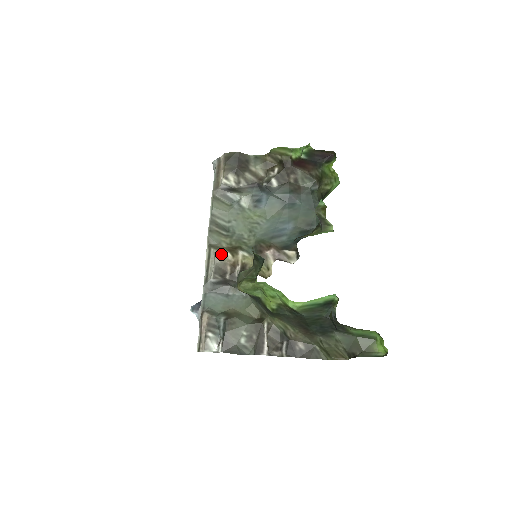
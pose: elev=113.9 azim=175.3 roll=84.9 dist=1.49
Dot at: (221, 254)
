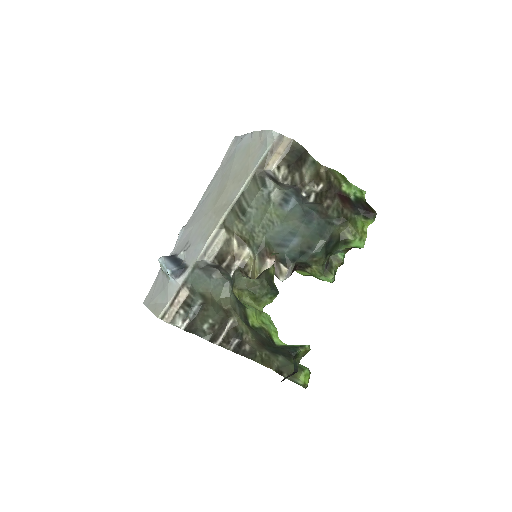
Dot at: (230, 241)
